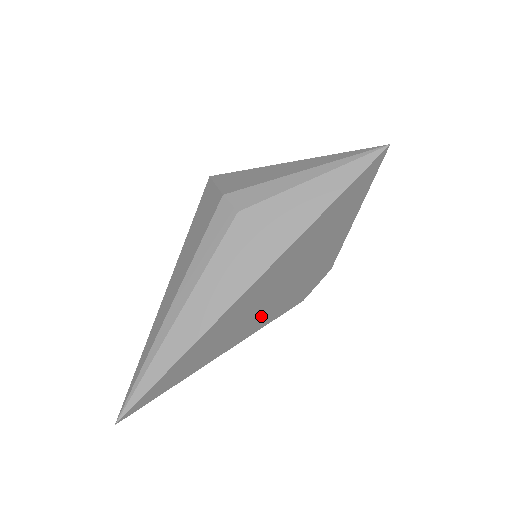
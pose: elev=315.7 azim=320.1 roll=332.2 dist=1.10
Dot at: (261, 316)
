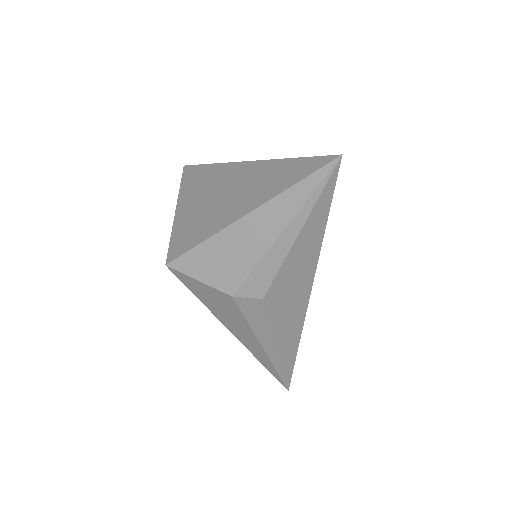
Dot at: occluded
